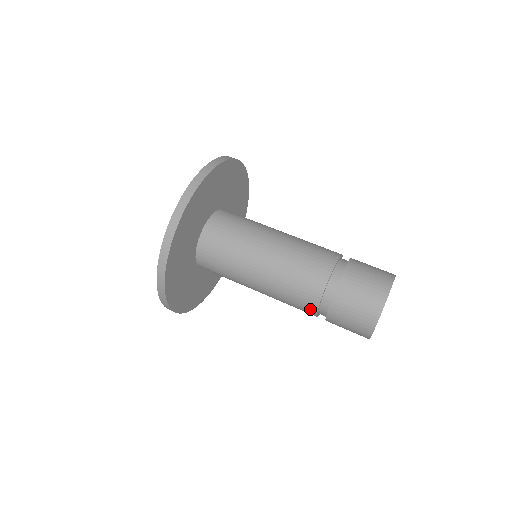
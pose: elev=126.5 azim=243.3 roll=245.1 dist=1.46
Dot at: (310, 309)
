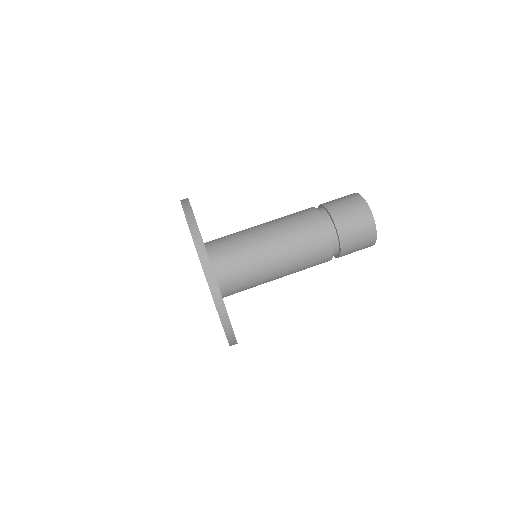
Dot at: (325, 242)
